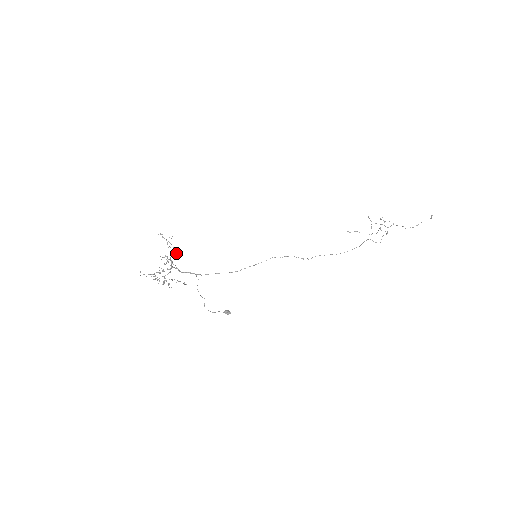
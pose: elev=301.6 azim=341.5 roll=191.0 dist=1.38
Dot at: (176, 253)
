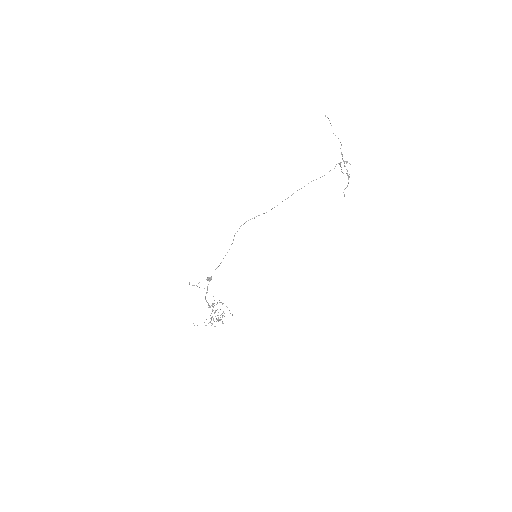
Dot at: (226, 306)
